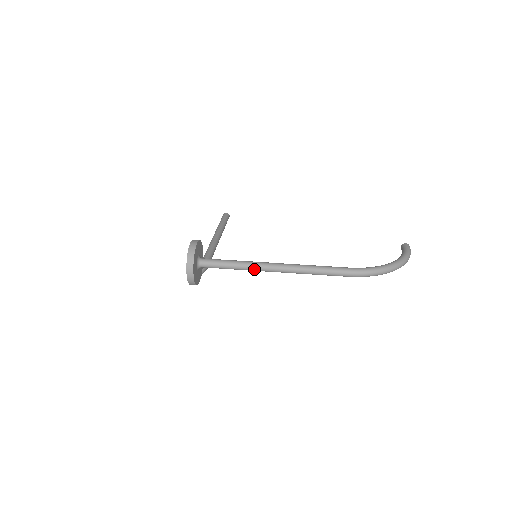
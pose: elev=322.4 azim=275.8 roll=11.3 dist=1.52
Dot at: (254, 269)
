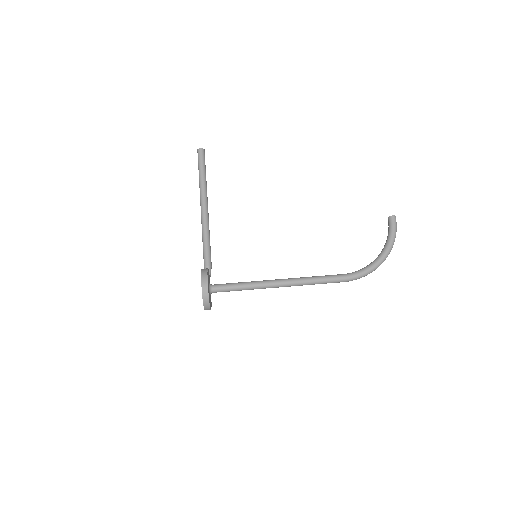
Dot at: occluded
